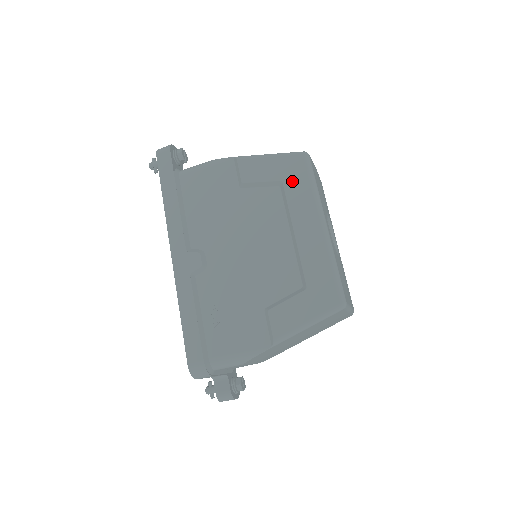
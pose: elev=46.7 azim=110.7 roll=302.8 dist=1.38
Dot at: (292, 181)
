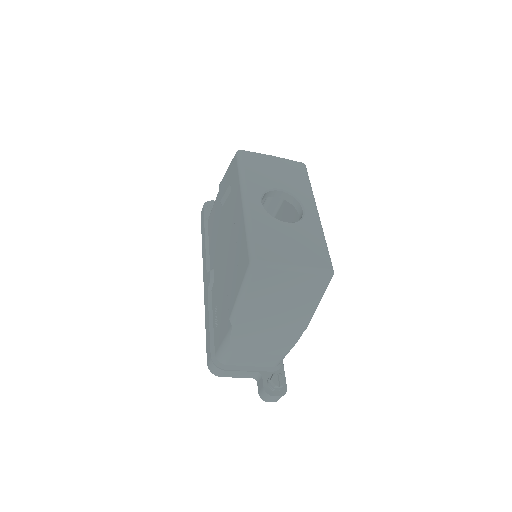
Dot at: (233, 179)
